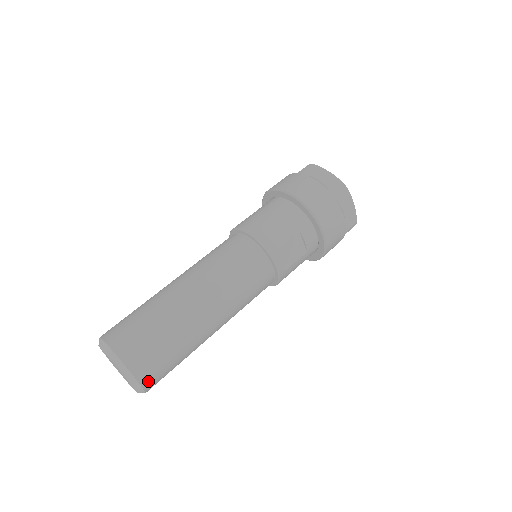
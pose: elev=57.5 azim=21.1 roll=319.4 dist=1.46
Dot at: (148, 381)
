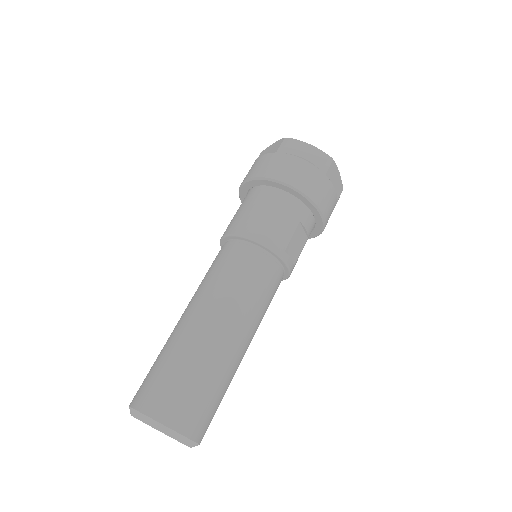
Dot at: (202, 435)
